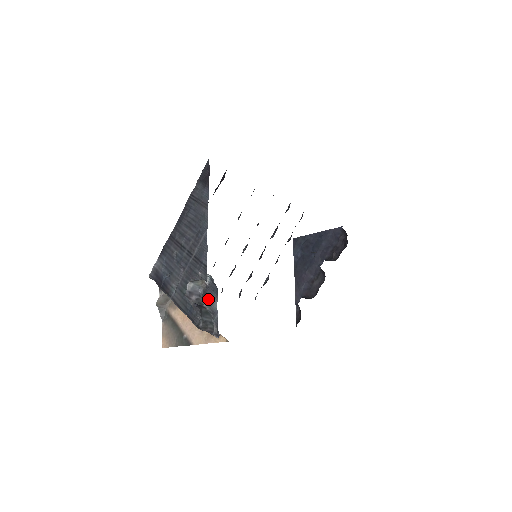
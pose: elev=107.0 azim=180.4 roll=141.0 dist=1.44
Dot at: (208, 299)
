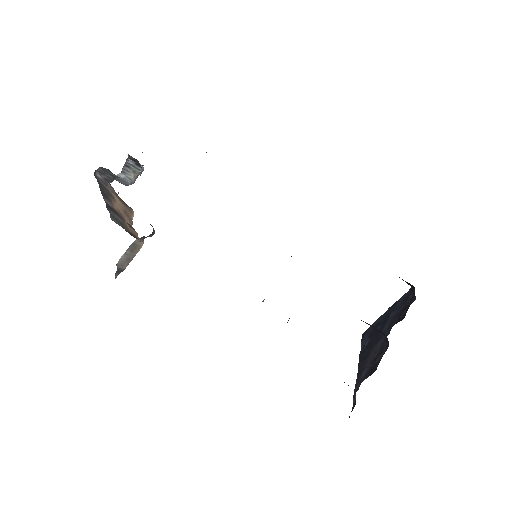
Dot at: occluded
